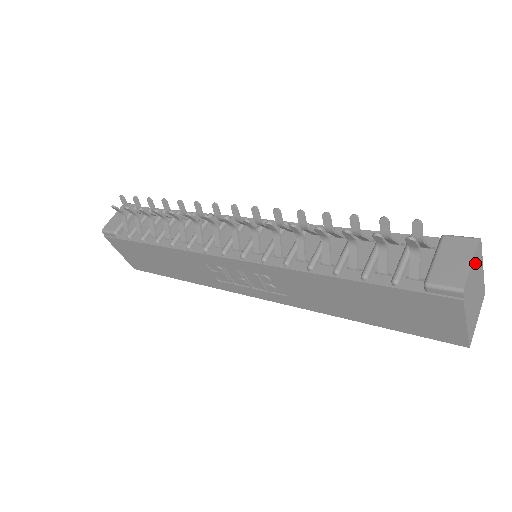
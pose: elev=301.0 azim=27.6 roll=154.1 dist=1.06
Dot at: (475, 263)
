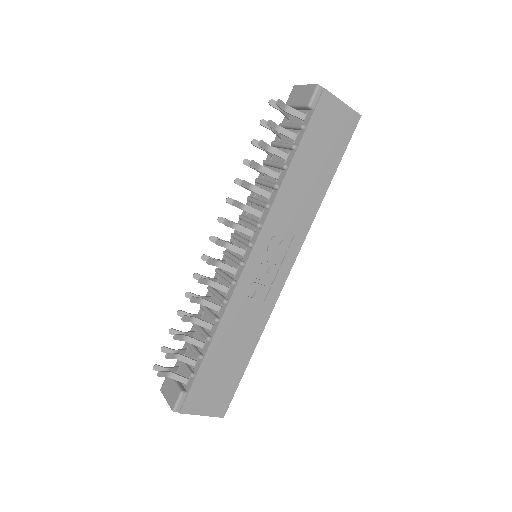
Dot at: occluded
